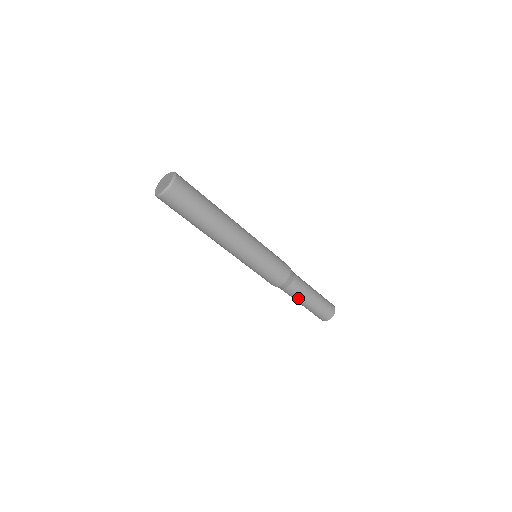
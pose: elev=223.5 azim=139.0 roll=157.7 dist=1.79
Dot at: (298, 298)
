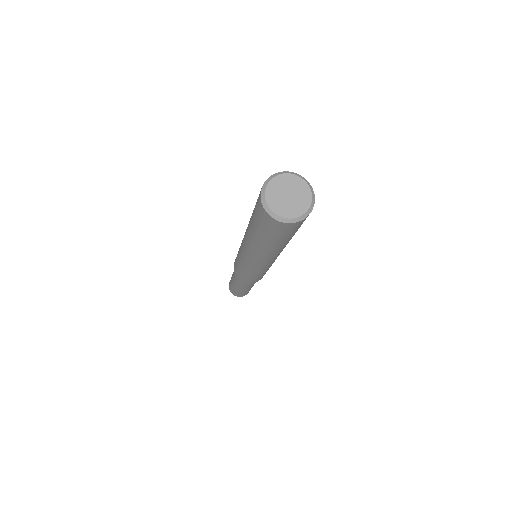
Dot at: (244, 287)
